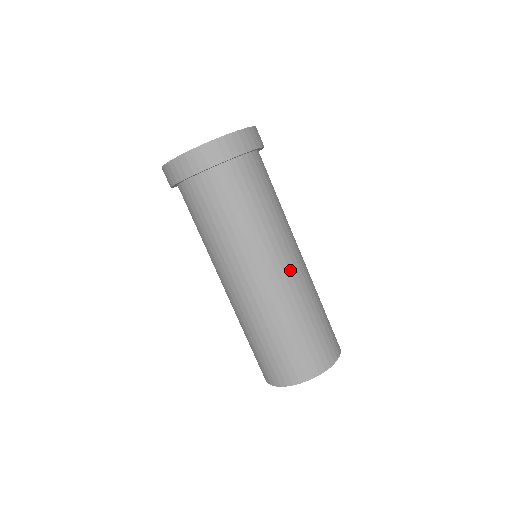
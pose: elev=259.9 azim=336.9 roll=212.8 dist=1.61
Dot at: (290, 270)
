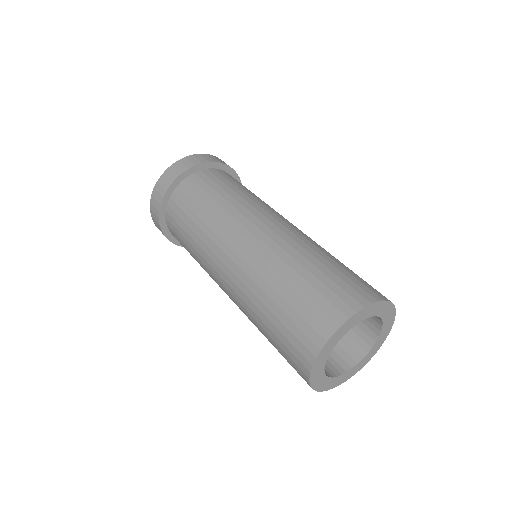
Dot at: (284, 226)
